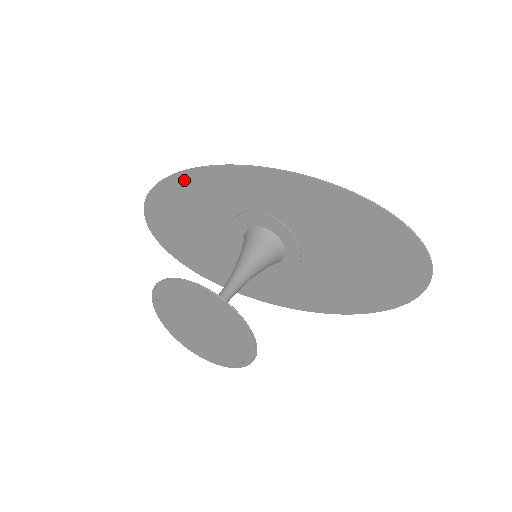
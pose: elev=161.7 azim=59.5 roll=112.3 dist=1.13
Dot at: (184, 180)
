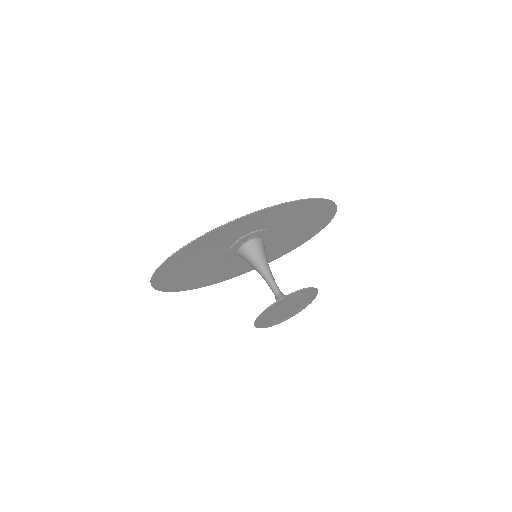
Dot at: (203, 240)
